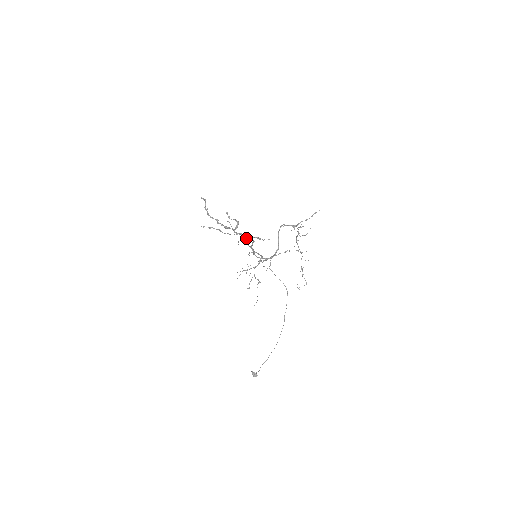
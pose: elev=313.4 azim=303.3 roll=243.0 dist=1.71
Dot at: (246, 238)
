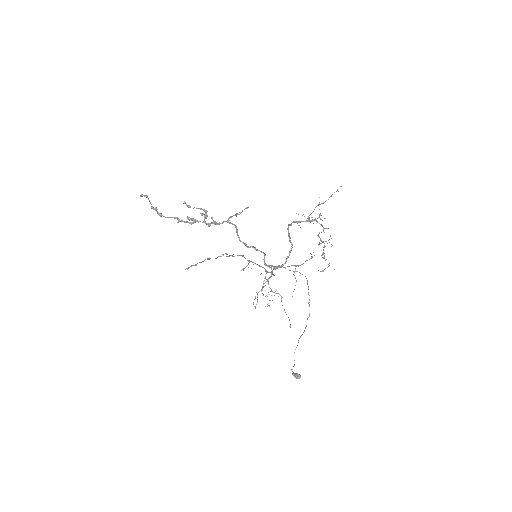
Dot at: (221, 223)
